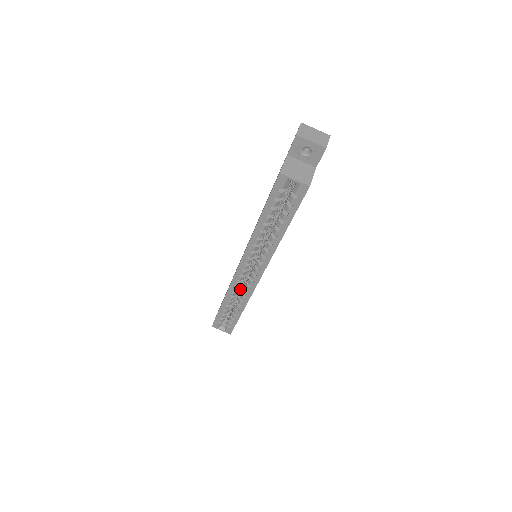
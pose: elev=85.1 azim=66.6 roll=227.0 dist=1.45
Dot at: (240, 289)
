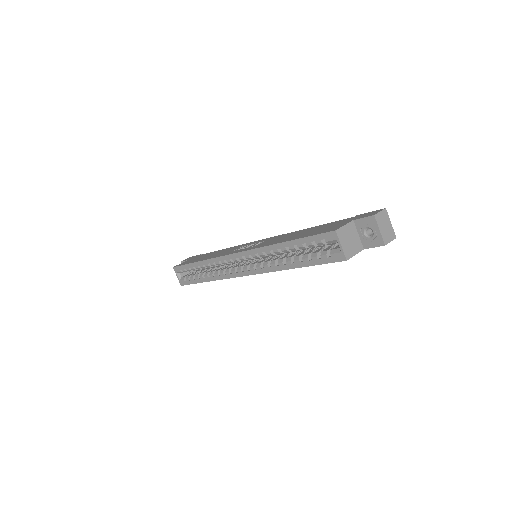
Dot at: occluded
